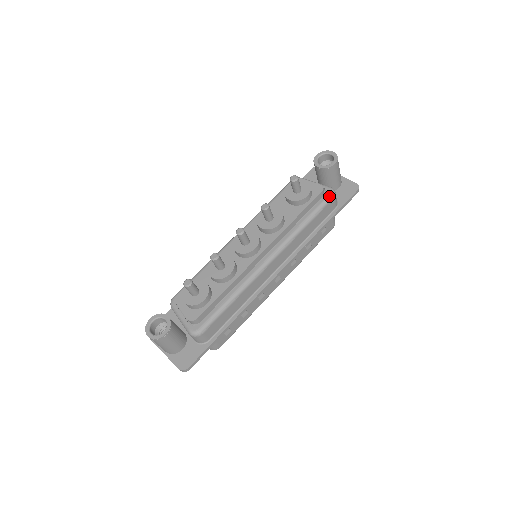
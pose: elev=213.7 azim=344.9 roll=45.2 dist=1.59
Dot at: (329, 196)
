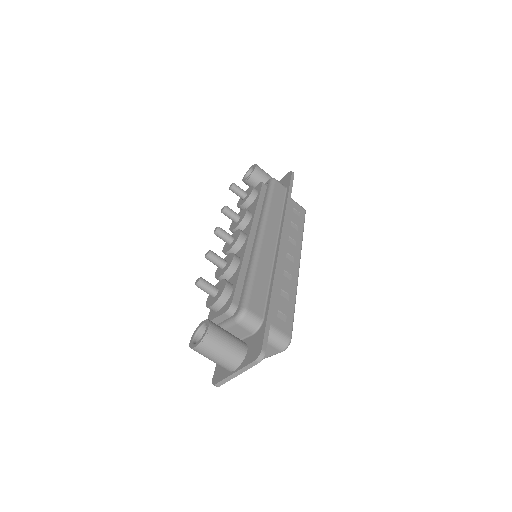
Dot at: (271, 181)
